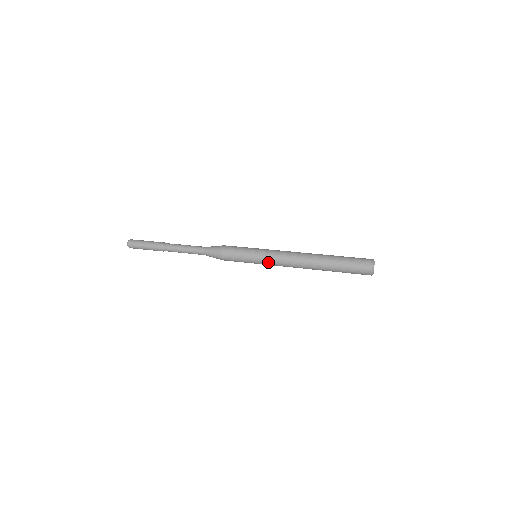
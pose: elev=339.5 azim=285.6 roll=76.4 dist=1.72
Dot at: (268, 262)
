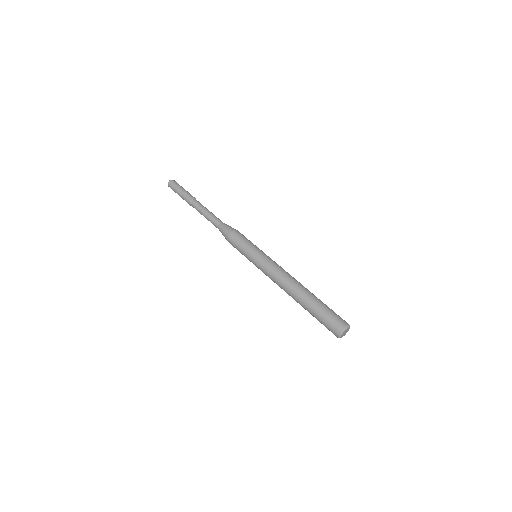
Dot at: (261, 270)
